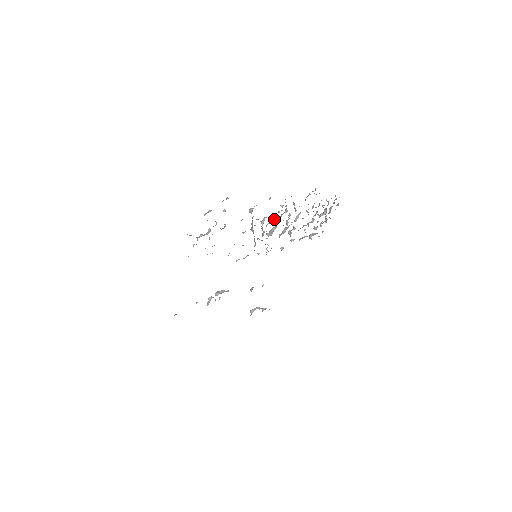
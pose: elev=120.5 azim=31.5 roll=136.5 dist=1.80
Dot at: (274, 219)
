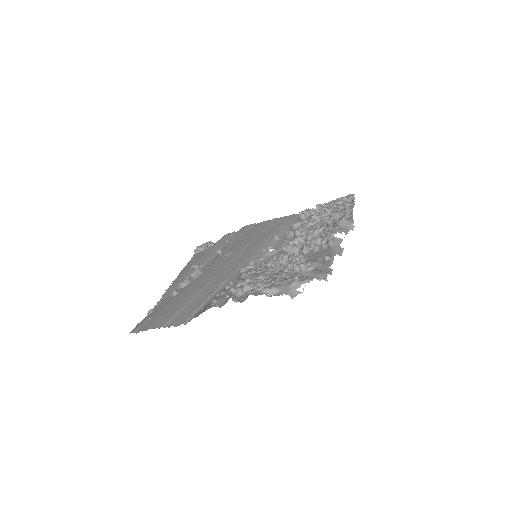
Dot at: (304, 249)
